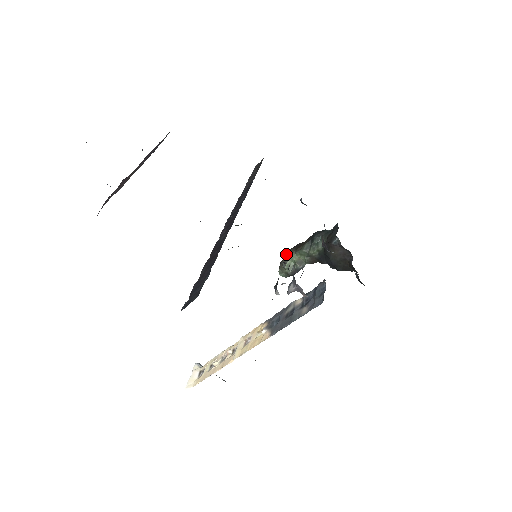
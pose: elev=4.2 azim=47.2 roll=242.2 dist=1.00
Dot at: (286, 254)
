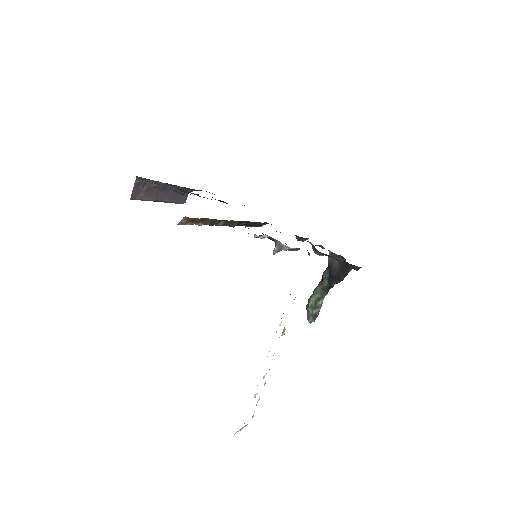
Dot at: (308, 300)
